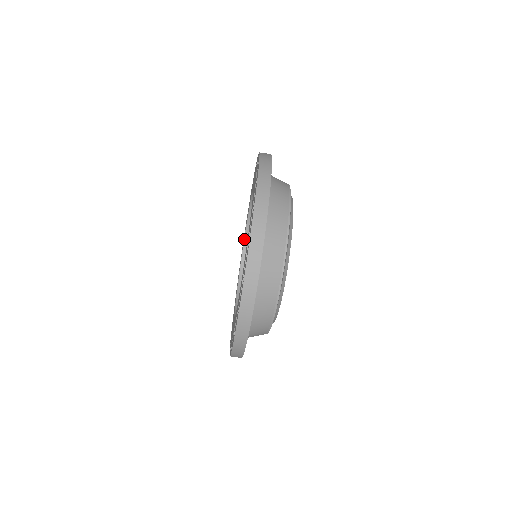
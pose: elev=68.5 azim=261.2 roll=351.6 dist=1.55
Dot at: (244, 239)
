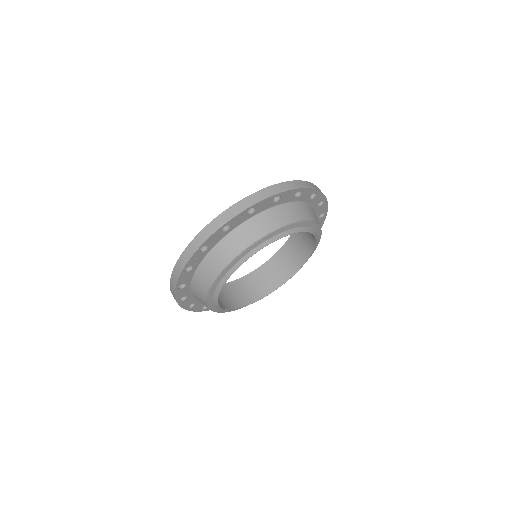
Dot at: occluded
